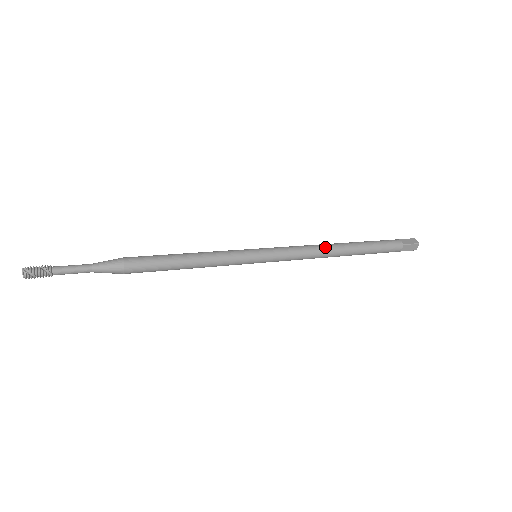
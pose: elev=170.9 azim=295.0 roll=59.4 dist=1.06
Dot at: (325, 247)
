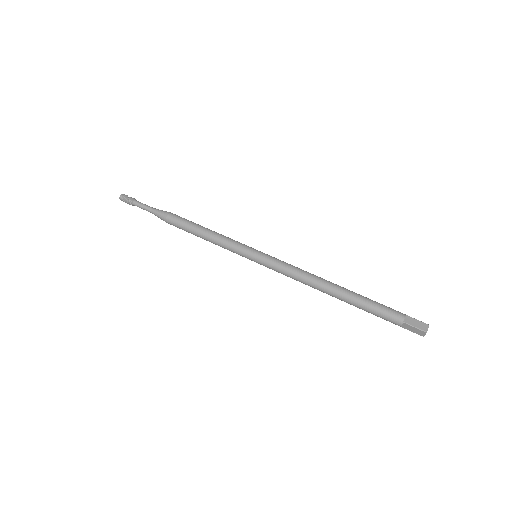
Dot at: (315, 280)
